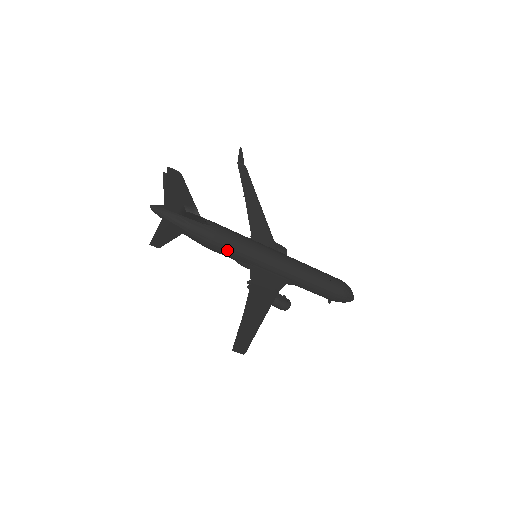
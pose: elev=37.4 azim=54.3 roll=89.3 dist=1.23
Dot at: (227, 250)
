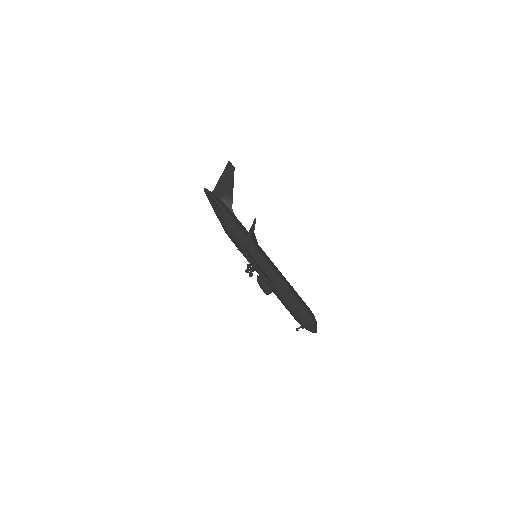
Dot at: (241, 236)
